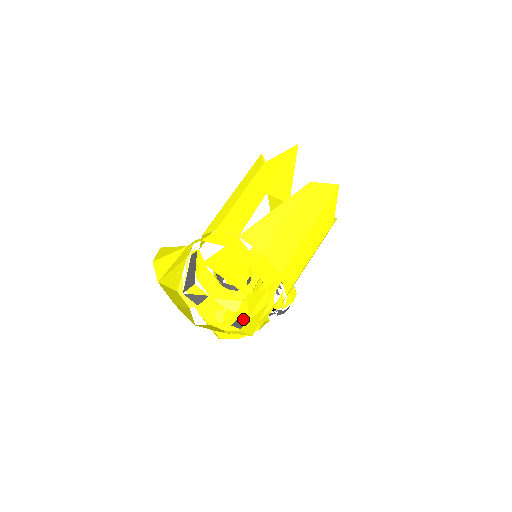
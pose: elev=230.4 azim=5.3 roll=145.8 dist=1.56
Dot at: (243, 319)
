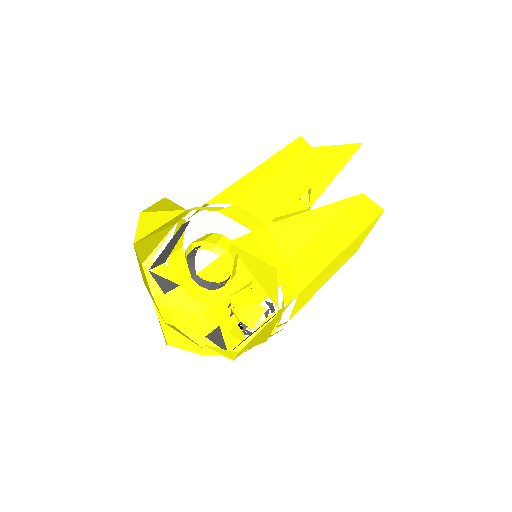
Dot at: (221, 332)
